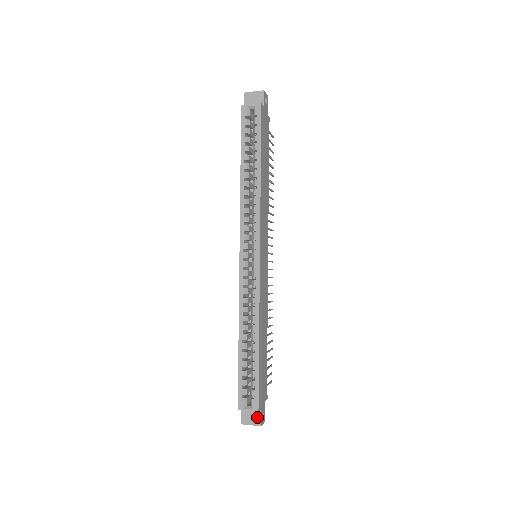
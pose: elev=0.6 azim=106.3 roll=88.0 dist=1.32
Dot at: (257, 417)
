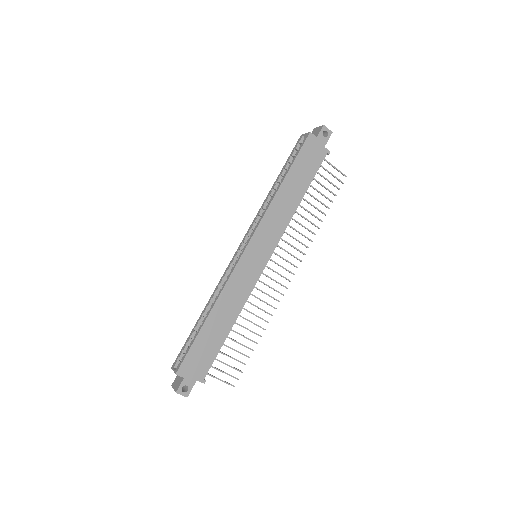
Dot at: (179, 384)
